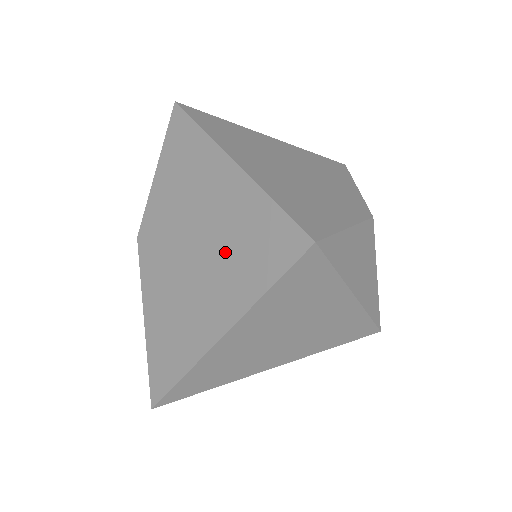
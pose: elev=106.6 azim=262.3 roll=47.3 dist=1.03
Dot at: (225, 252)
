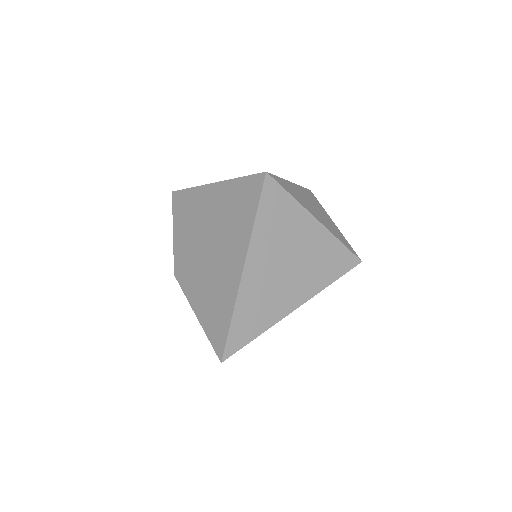
Dot at: (226, 224)
